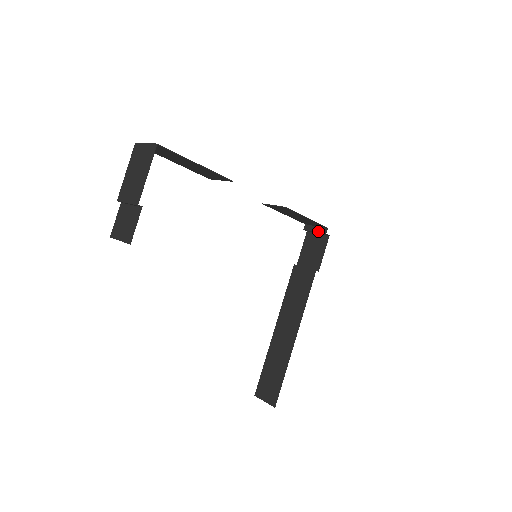
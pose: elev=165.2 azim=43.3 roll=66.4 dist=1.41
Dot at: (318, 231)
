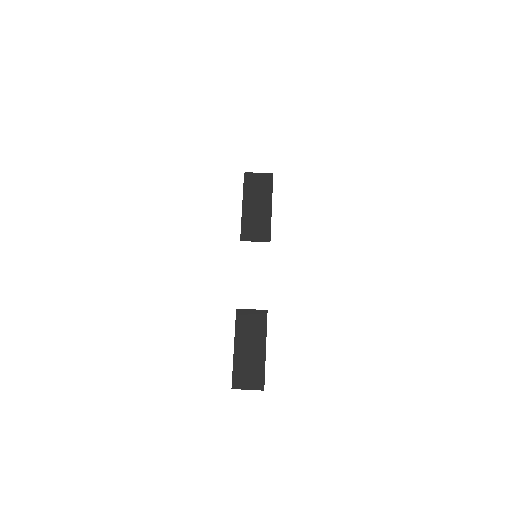
Dot at: occluded
